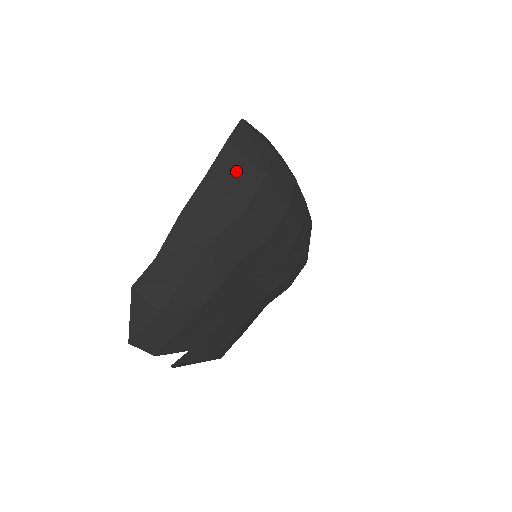
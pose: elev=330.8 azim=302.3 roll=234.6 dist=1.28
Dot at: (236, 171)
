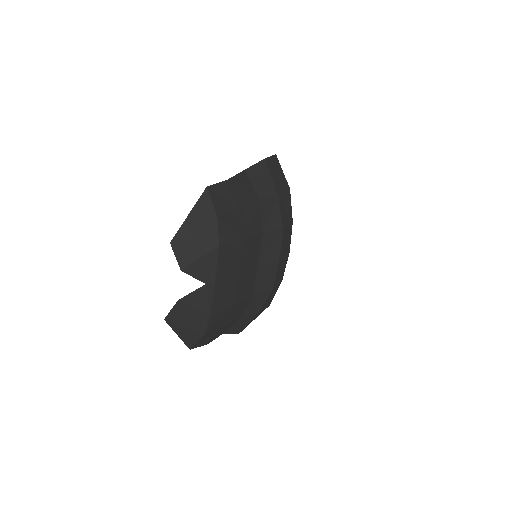
Dot at: (278, 172)
